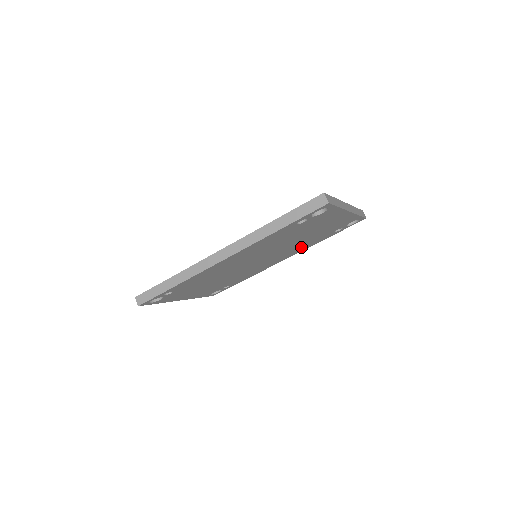
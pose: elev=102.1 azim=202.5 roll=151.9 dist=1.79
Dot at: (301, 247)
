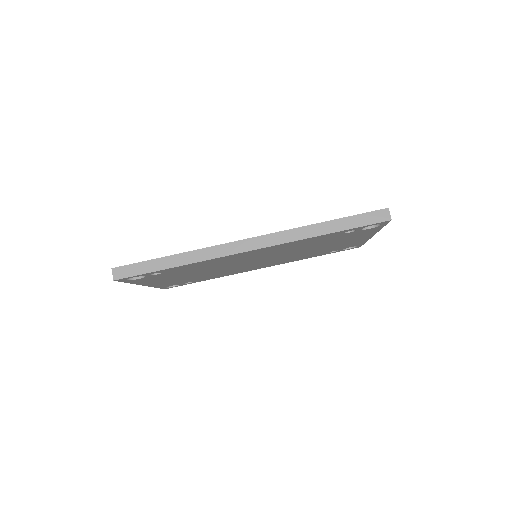
Dot at: (292, 259)
